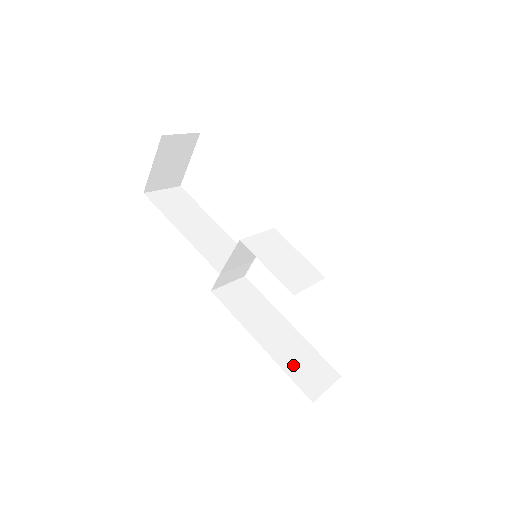
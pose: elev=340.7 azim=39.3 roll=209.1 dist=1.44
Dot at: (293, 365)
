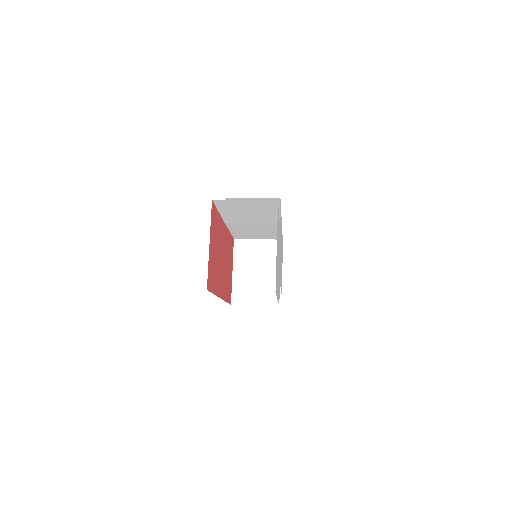
Dot at: occluded
